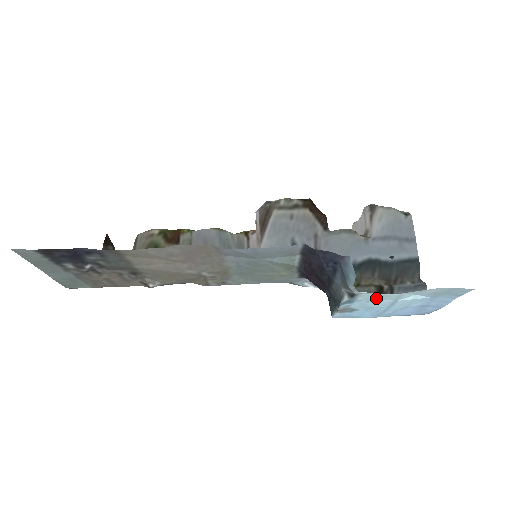
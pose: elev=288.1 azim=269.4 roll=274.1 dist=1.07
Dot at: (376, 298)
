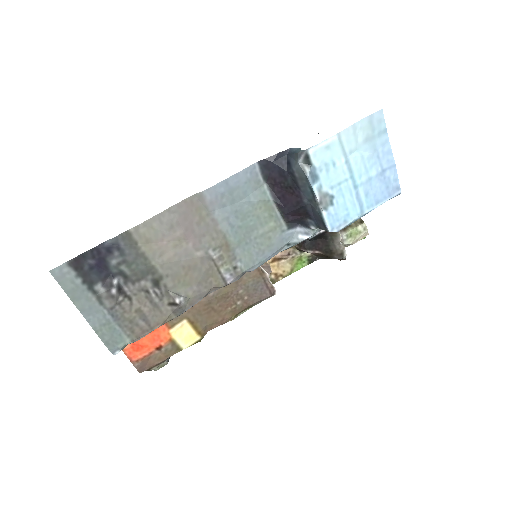
Dot at: (328, 158)
